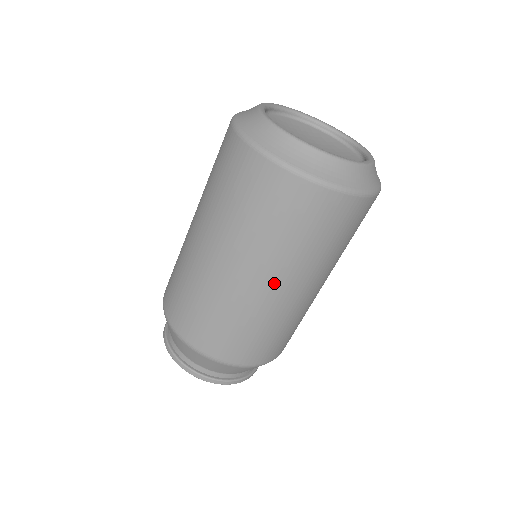
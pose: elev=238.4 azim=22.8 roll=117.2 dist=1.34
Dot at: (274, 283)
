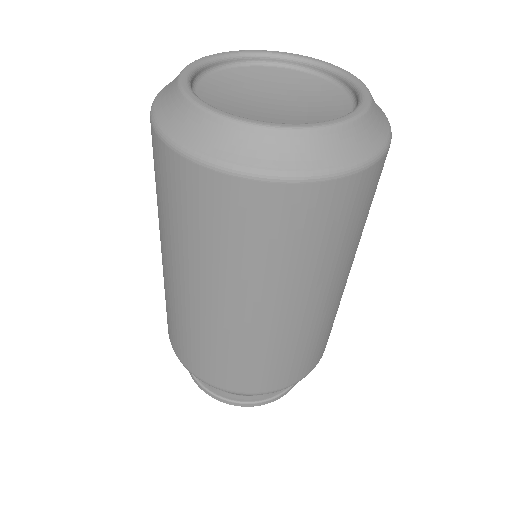
Dot at: (207, 296)
